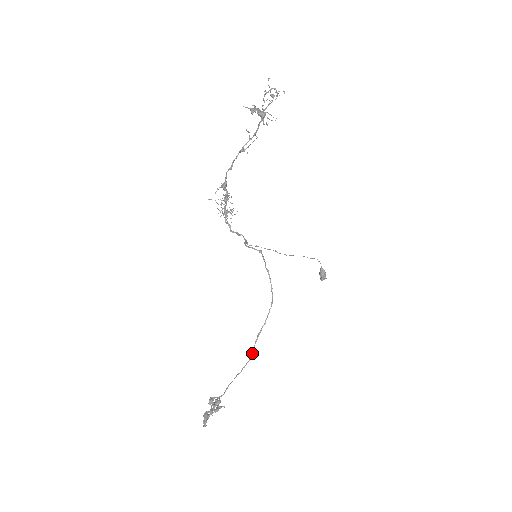
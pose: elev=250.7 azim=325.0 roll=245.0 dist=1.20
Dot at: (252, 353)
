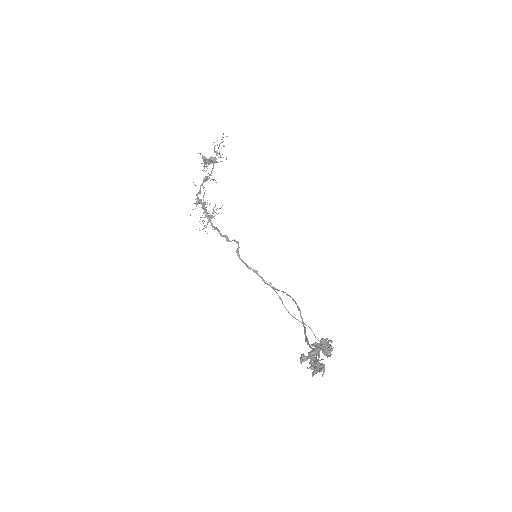
Dot at: occluded
